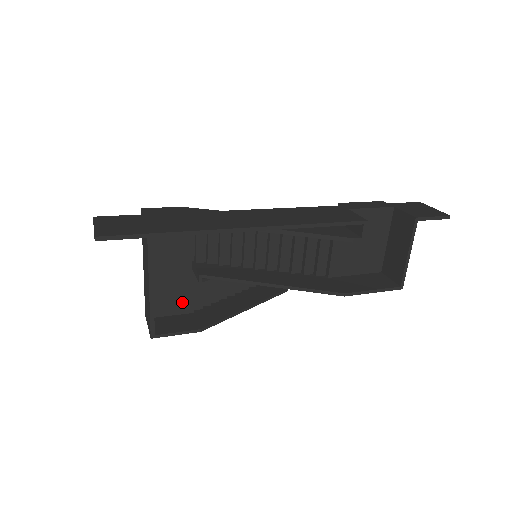
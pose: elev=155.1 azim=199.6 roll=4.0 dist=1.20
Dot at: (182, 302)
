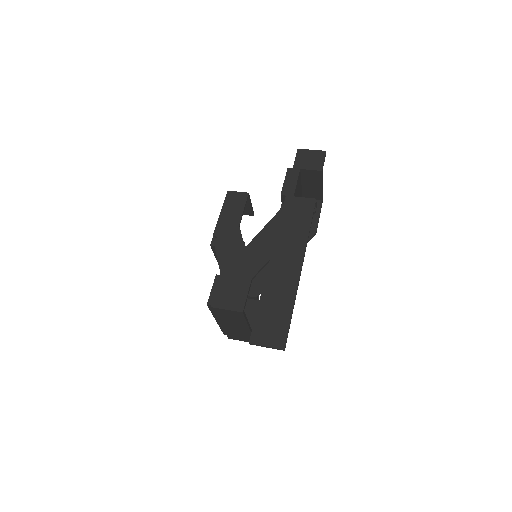
Dot at: occluded
